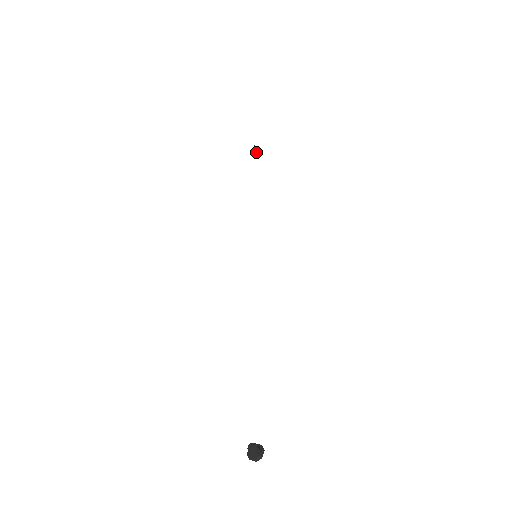
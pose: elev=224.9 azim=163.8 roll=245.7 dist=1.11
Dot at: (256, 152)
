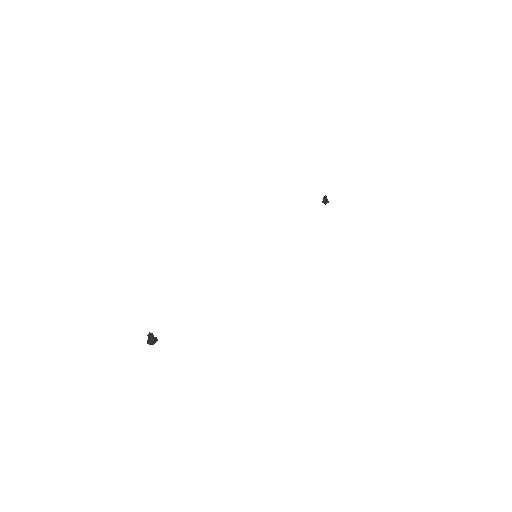
Dot at: (324, 200)
